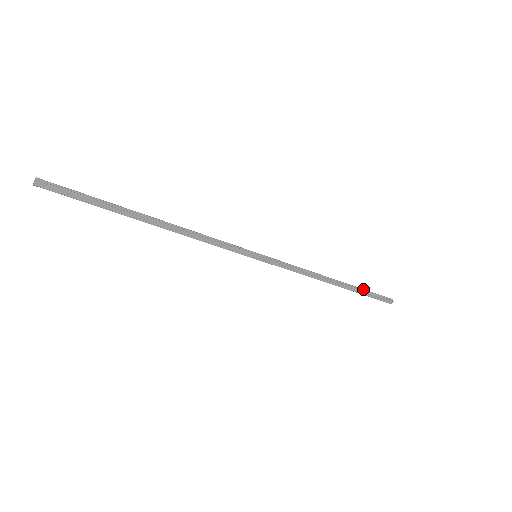
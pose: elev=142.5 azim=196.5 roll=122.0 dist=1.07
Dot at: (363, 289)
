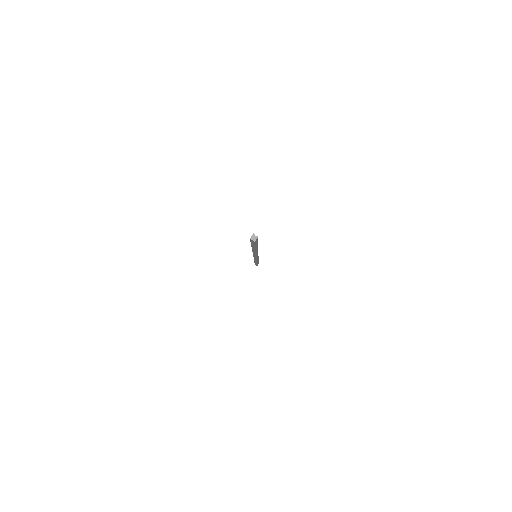
Dot at: occluded
